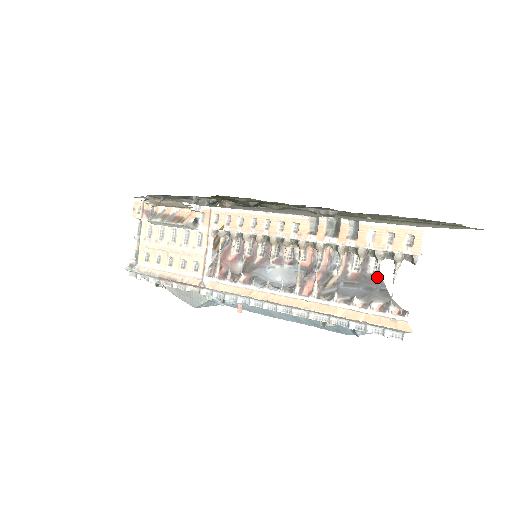
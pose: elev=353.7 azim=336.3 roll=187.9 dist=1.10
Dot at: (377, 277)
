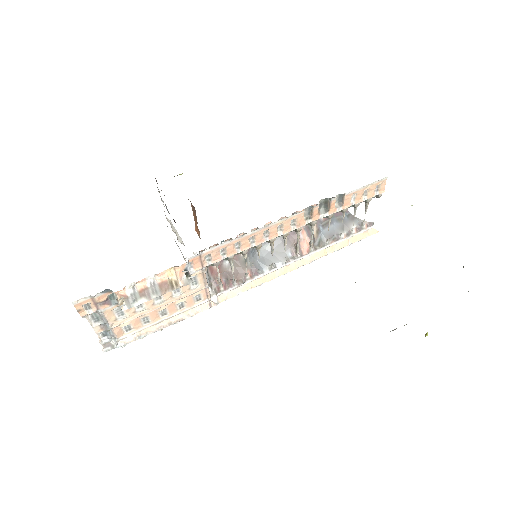
Dot at: occluded
